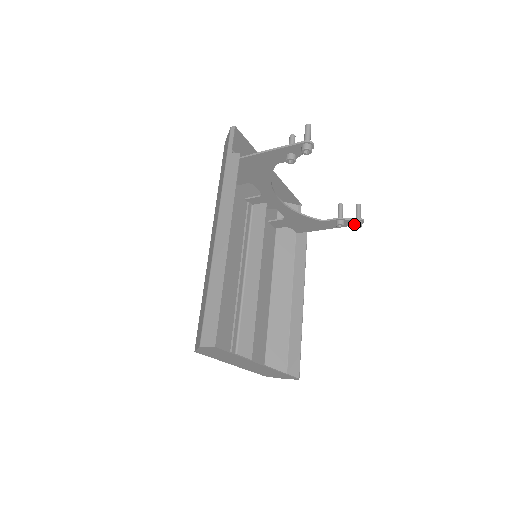
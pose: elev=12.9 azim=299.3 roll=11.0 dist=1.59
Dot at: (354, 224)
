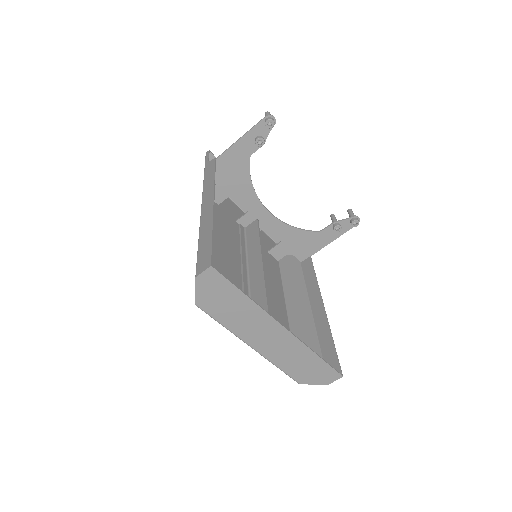
Dot at: (350, 223)
